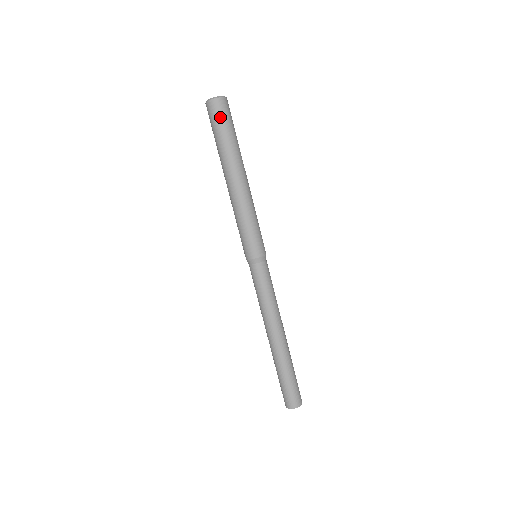
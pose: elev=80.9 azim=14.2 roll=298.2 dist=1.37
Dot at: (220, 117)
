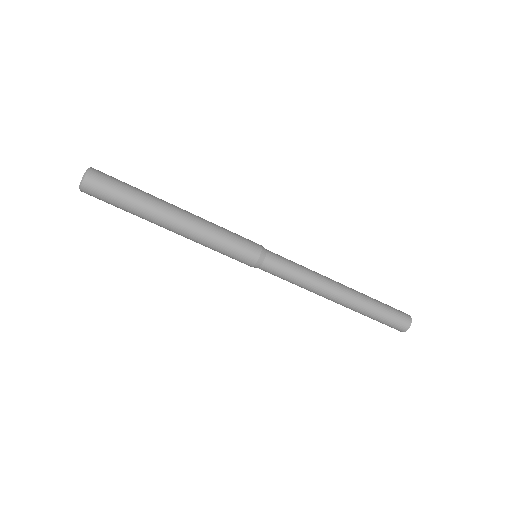
Dot at: (107, 185)
